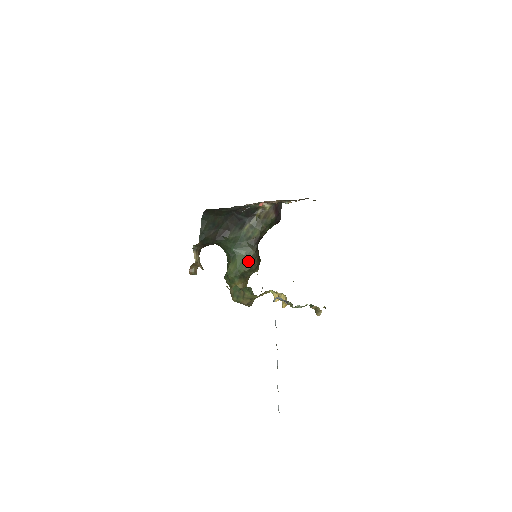
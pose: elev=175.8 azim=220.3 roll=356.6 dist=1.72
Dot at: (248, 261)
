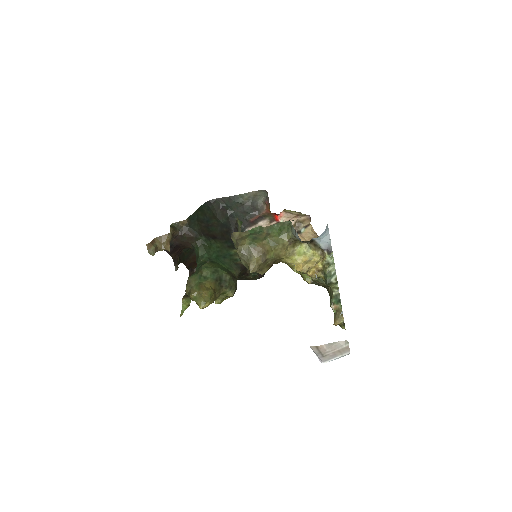
Dot at: (230, 273)
